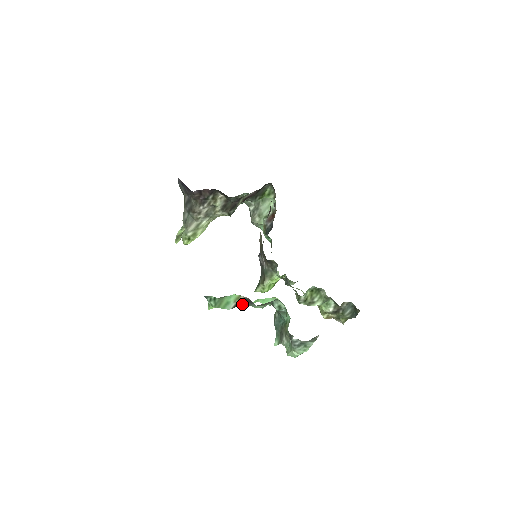
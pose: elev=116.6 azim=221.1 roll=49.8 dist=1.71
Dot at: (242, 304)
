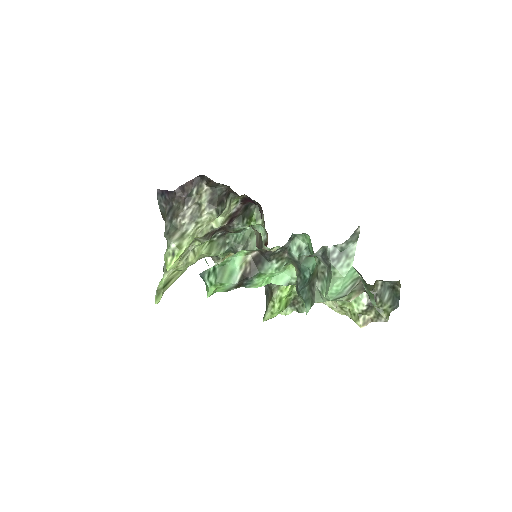
Dot at: (251, 273)
